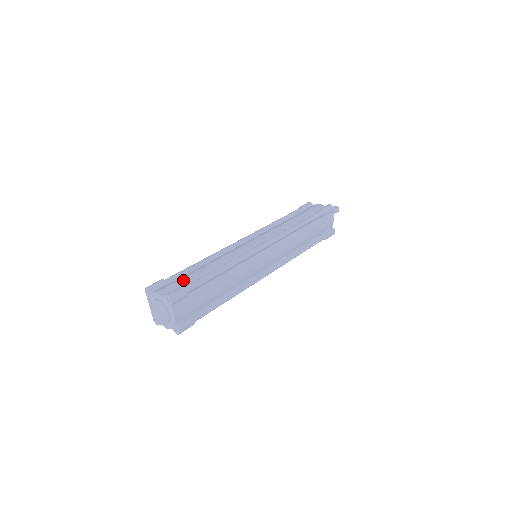
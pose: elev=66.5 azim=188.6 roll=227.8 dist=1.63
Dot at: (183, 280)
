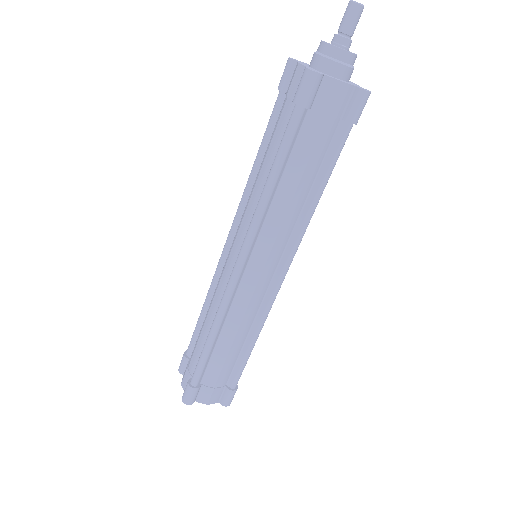
Dot at: (192, 361)
